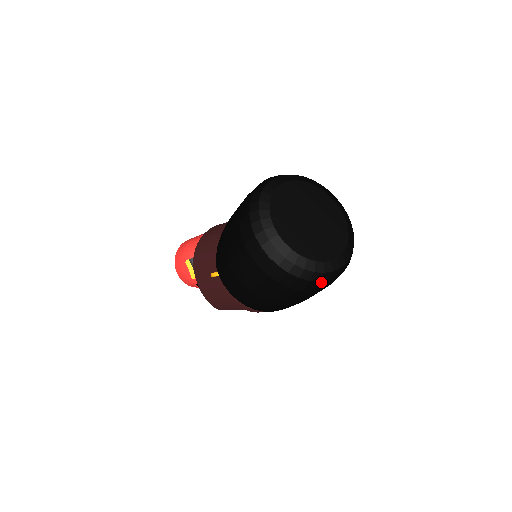
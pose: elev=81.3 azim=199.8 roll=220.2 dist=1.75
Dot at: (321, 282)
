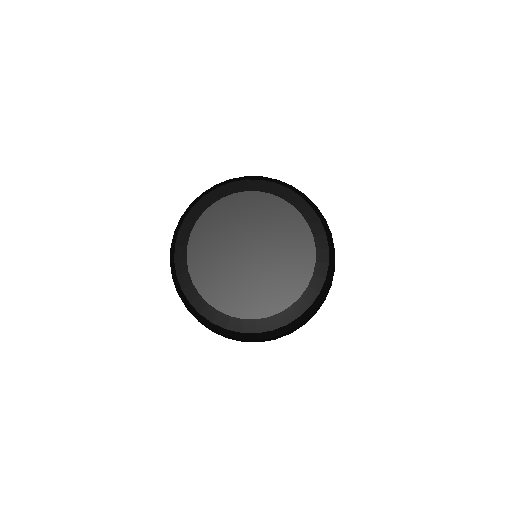
Dot at: (229, 336)
